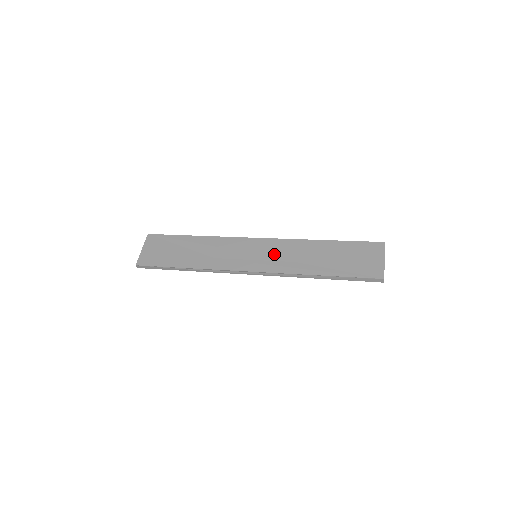
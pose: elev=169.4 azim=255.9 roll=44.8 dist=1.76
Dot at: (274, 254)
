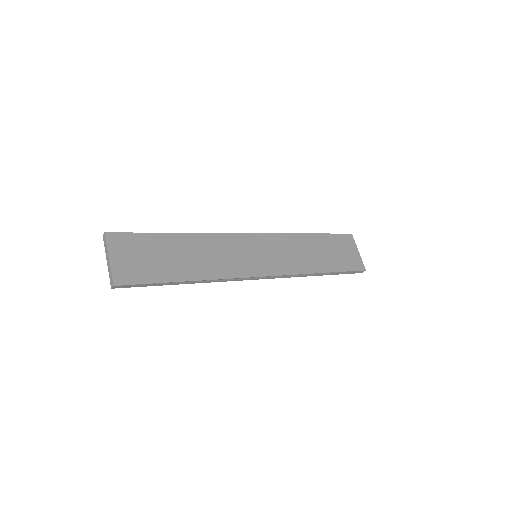
Dot at: (275, 253)
